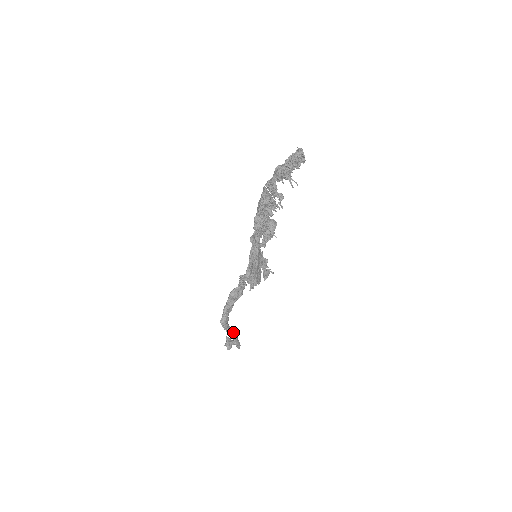
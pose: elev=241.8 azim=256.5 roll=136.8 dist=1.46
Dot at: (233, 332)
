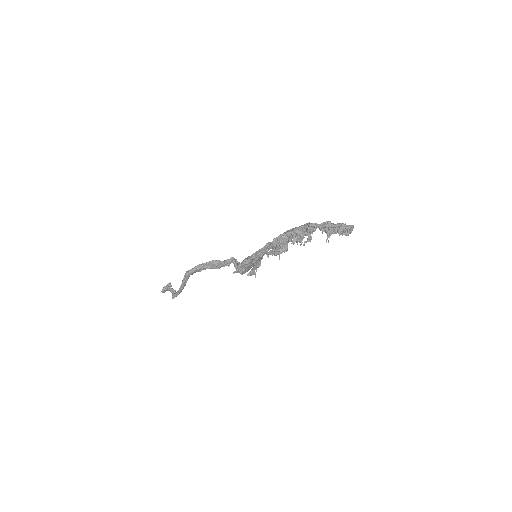
Dot at: (185, 285)
